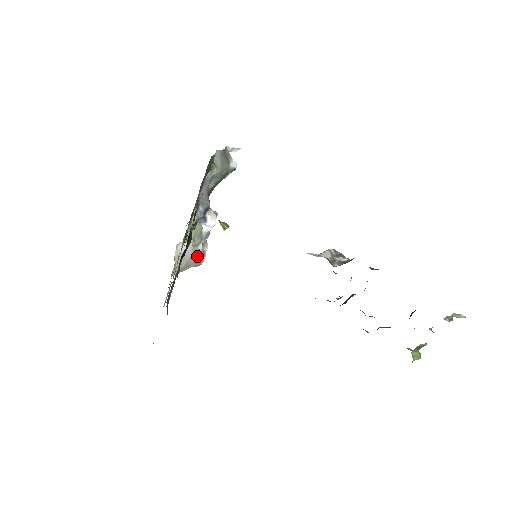
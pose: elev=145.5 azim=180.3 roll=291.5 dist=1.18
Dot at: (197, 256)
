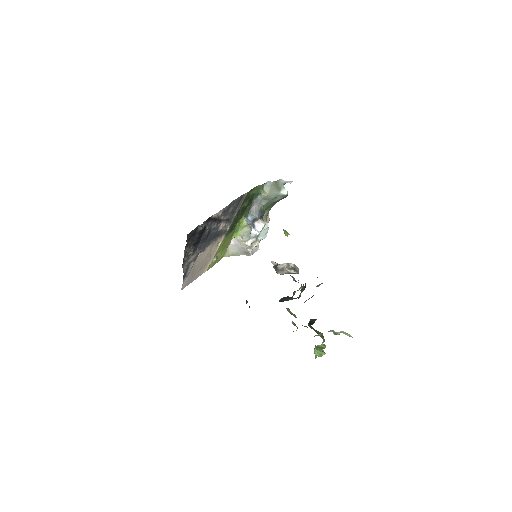
Dot at: (245, 248)
